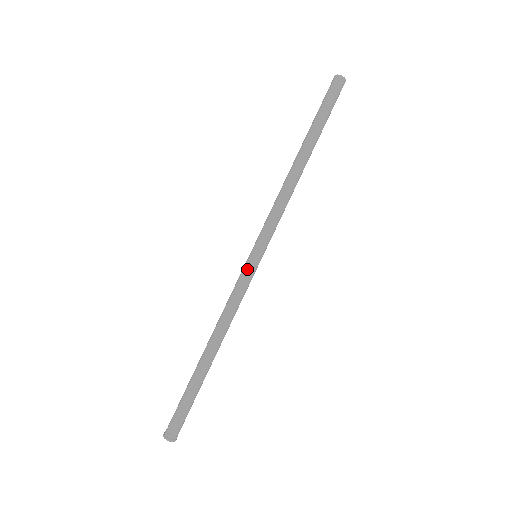
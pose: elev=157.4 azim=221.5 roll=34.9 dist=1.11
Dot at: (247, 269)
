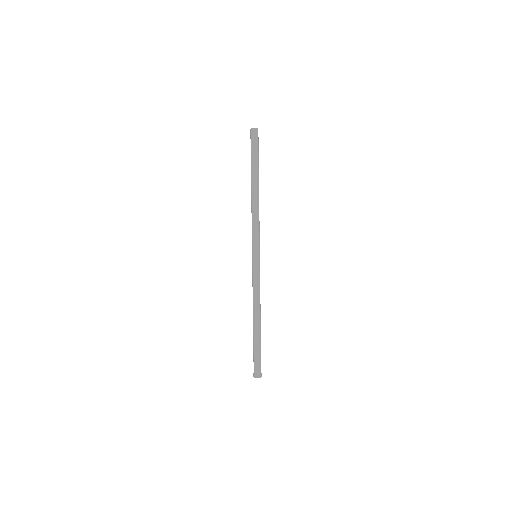
Dot at: (255, 266)
